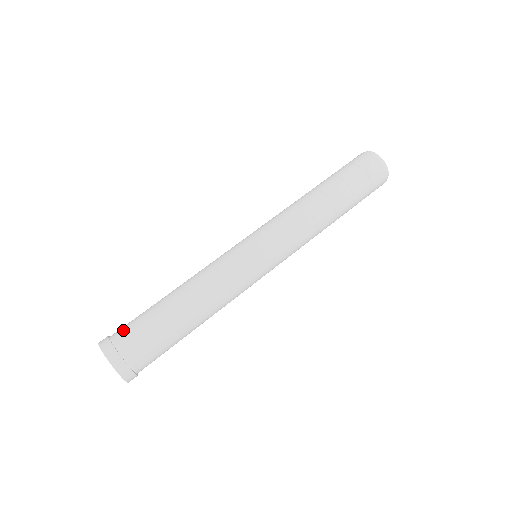
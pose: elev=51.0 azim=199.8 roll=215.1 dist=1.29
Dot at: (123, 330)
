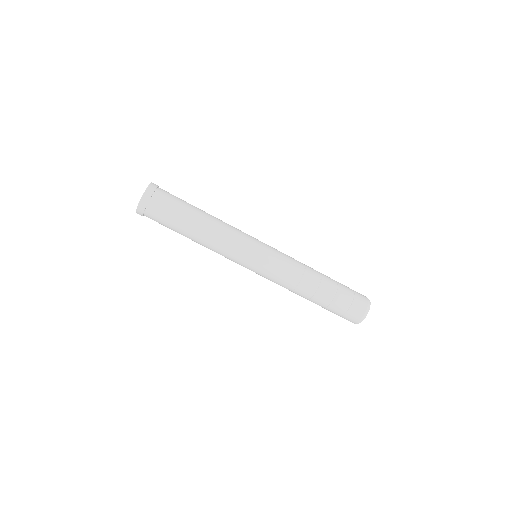
Dot at: occluded
